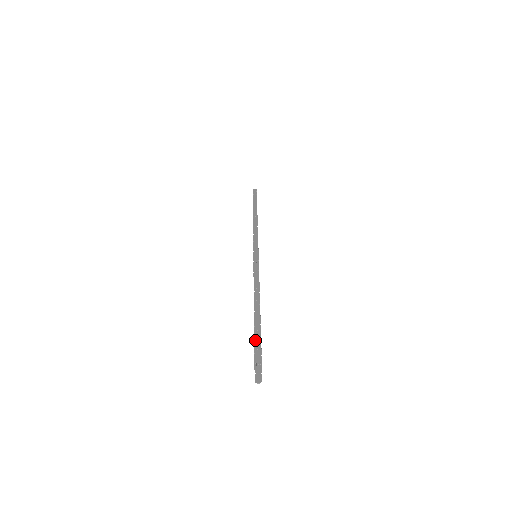
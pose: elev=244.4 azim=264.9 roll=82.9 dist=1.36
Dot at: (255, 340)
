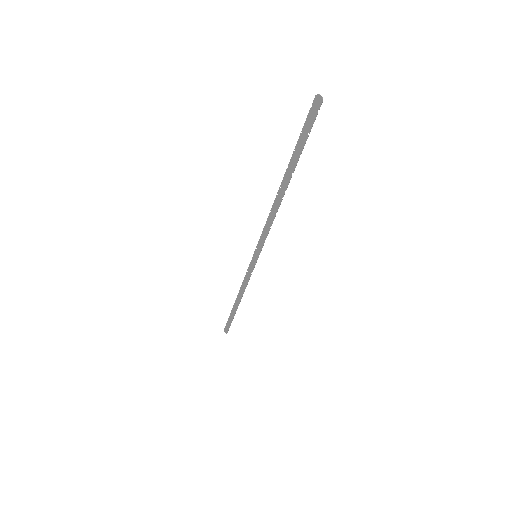
Dot at: (296, 150)
